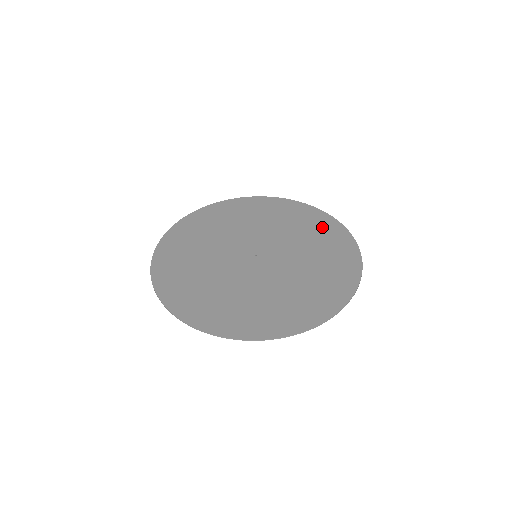
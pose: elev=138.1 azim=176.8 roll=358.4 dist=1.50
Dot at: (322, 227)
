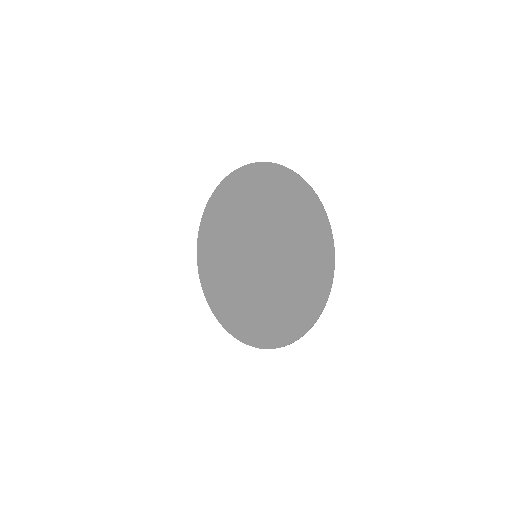
Dot at: (285, 190)
